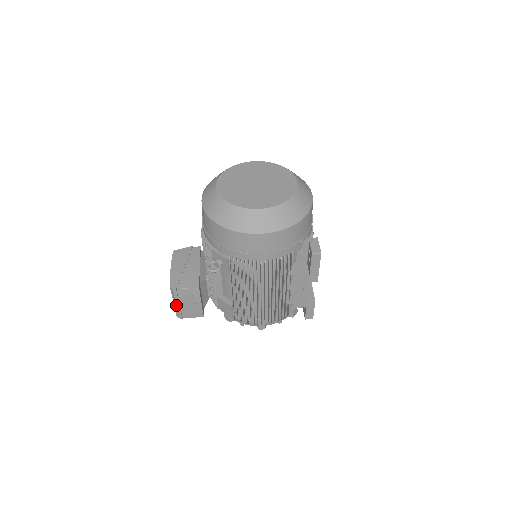
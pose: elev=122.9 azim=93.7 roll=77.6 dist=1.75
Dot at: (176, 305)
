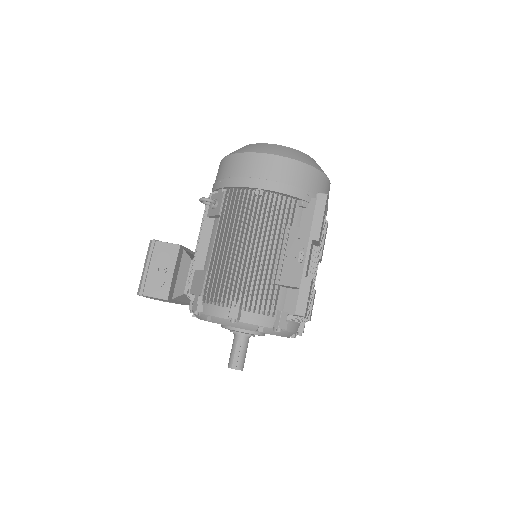
Dot at: (145, 269)
